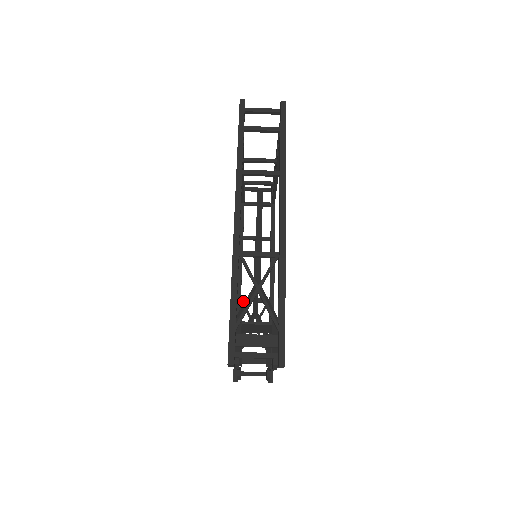
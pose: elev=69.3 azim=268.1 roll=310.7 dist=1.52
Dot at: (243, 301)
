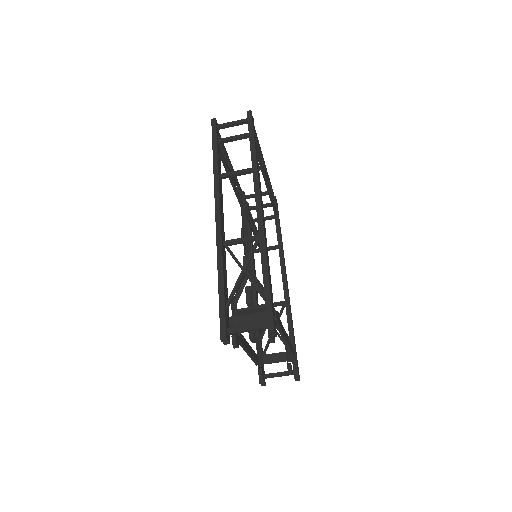
Dot at: occluded
